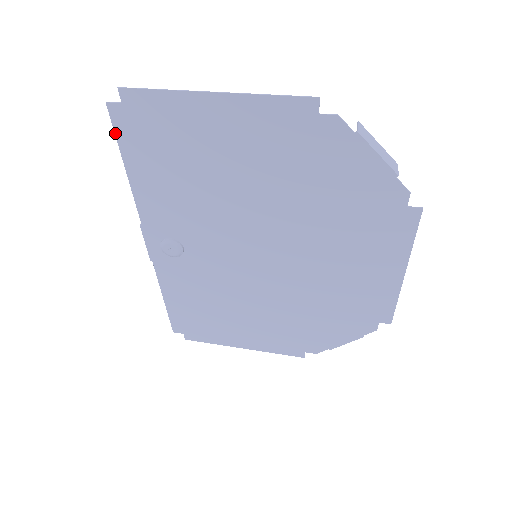
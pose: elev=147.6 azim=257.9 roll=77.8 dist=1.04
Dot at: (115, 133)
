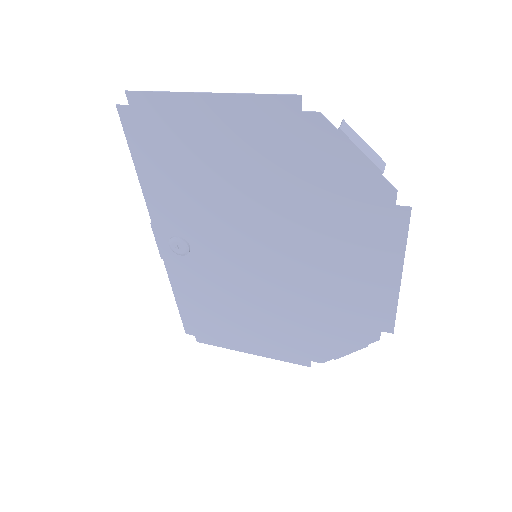
Dot at: (125, 134)
